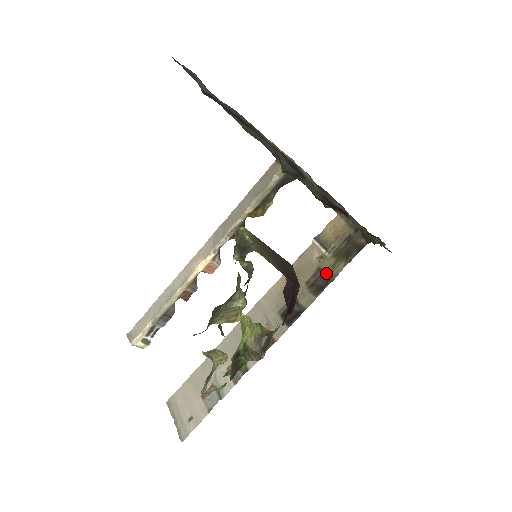
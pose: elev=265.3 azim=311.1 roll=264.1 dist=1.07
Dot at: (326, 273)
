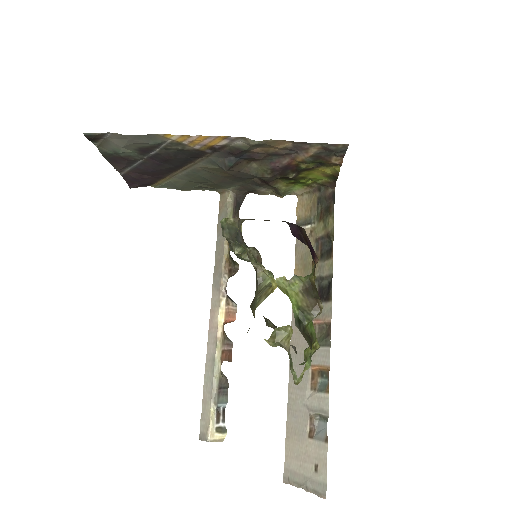
Dot at: (324, 237)
